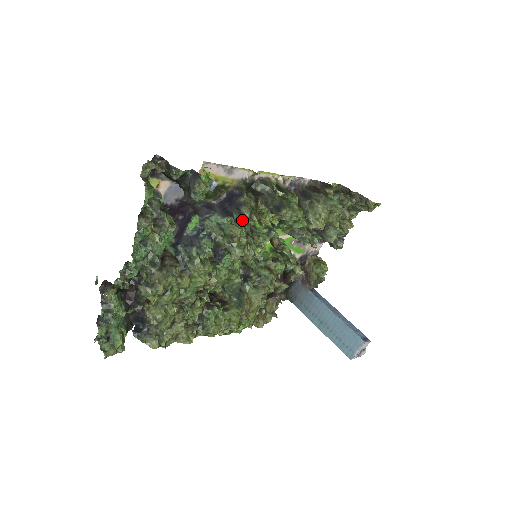
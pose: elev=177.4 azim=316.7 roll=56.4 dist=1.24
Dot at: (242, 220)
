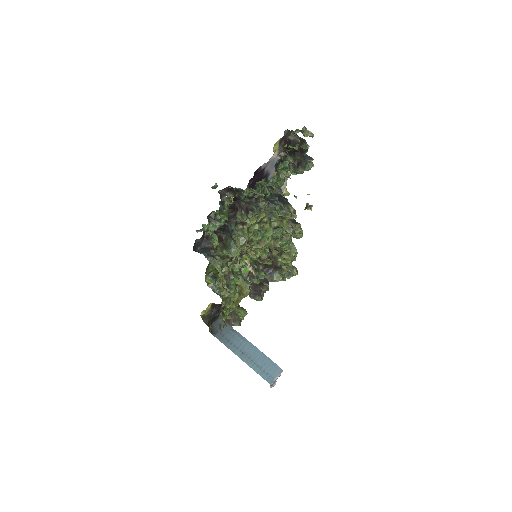
Dot at: occluded
